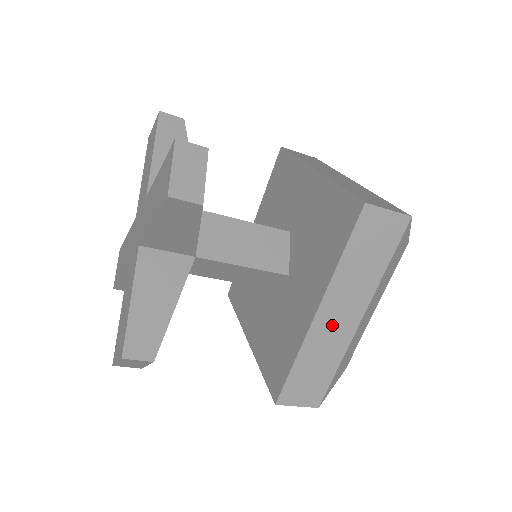
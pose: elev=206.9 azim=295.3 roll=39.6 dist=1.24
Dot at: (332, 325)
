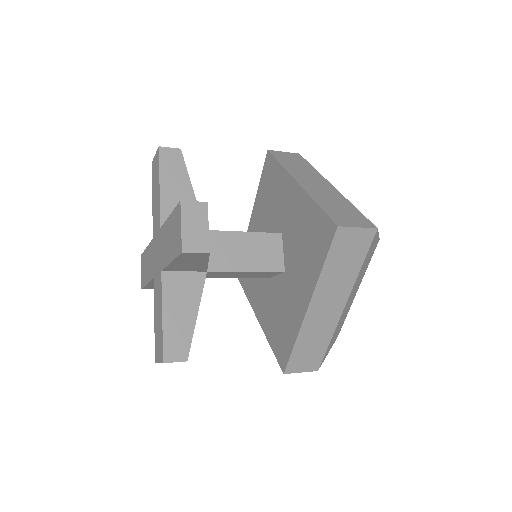
Dot at: (322, 314)
